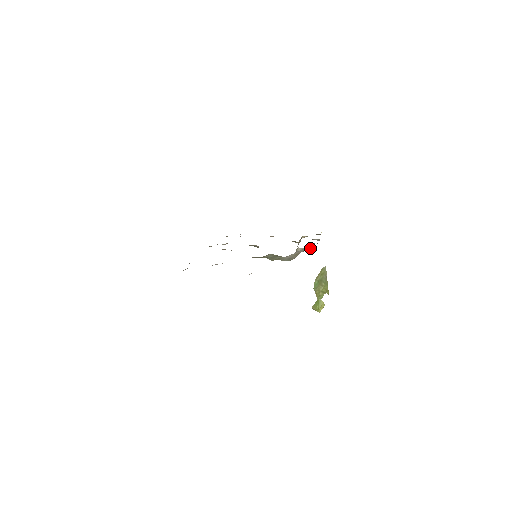
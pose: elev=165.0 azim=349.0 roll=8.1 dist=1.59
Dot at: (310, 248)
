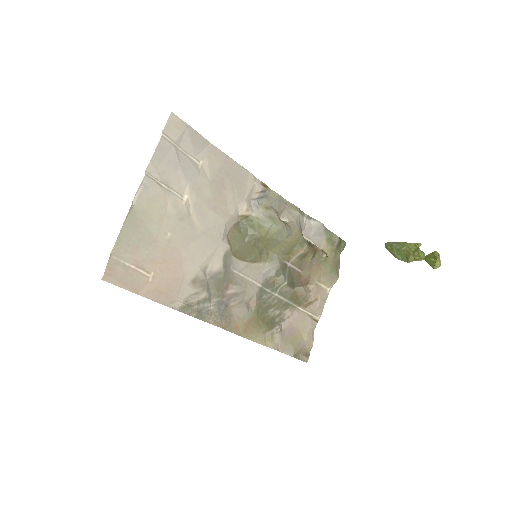
Dot at: (273, 198)
